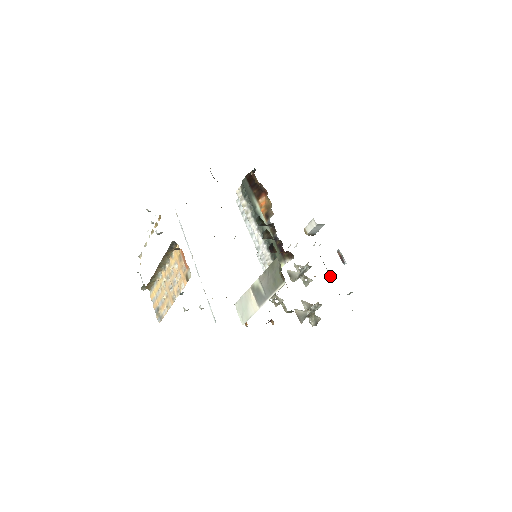
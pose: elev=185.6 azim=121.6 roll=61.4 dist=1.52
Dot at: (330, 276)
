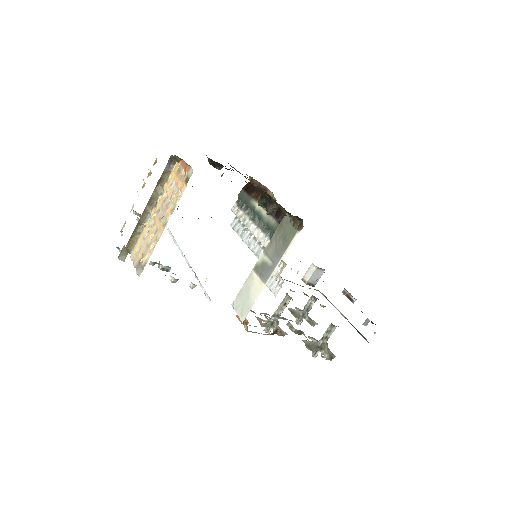
Dot at: occluded
